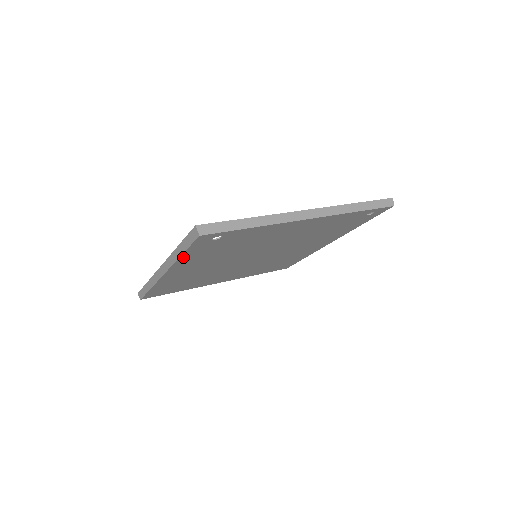
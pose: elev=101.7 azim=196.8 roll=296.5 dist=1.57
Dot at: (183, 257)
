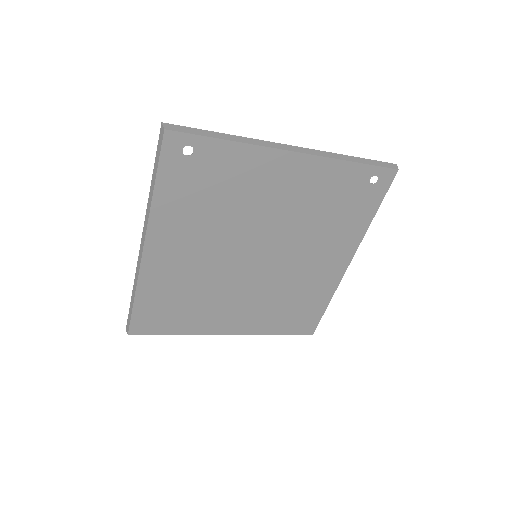
Dot at: (158, 197)
